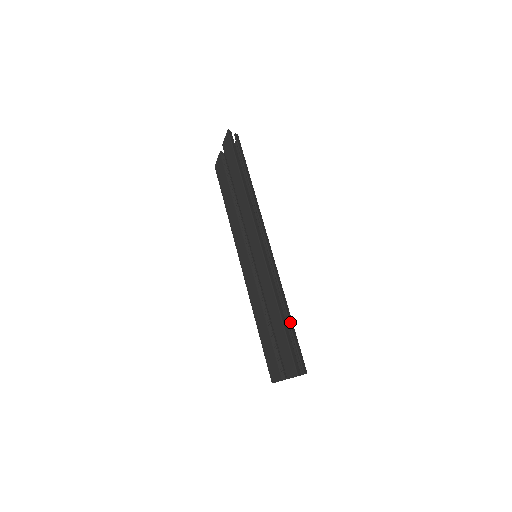
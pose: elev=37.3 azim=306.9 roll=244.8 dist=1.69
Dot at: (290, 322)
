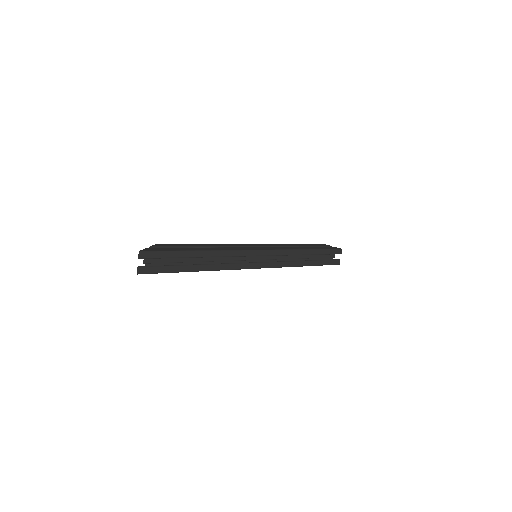
Dot at: (314, 254)
